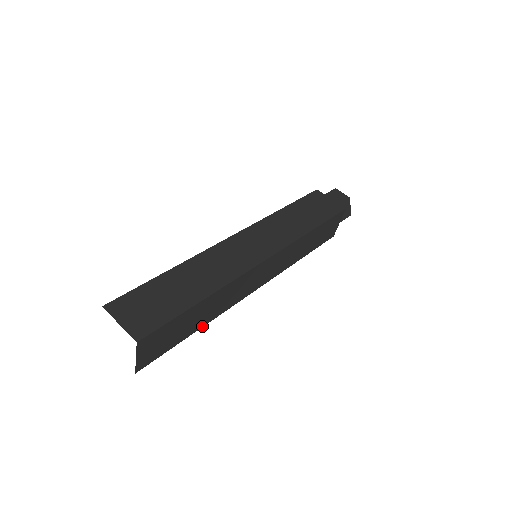
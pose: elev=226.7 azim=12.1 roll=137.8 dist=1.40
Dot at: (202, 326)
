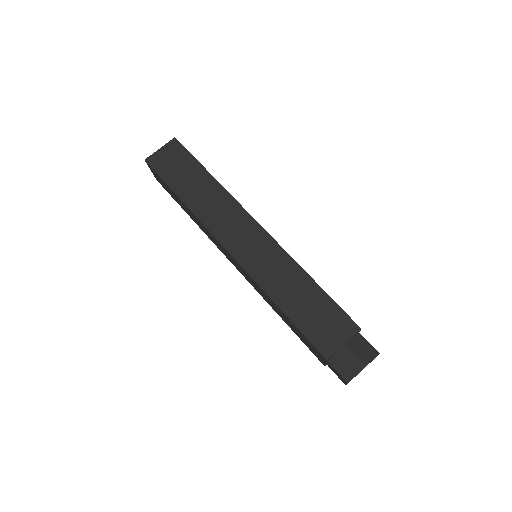
Dot at: (184, 202)
